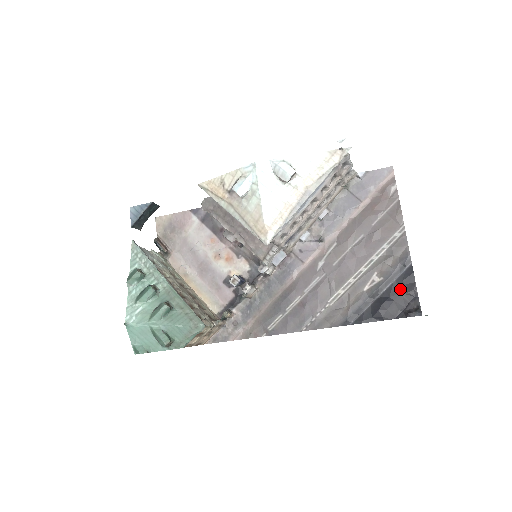
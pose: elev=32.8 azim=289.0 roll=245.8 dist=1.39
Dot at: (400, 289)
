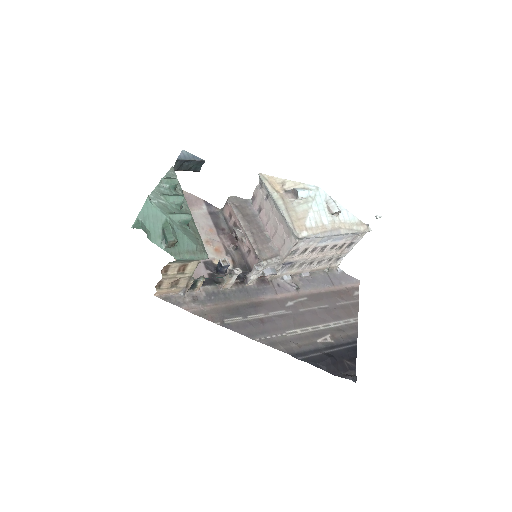
Dot at: (344, 356)
